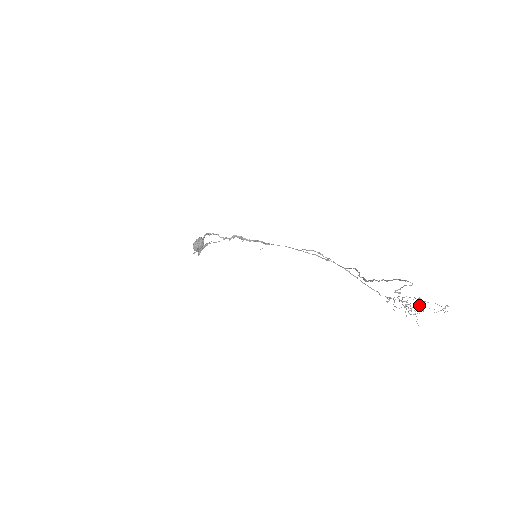
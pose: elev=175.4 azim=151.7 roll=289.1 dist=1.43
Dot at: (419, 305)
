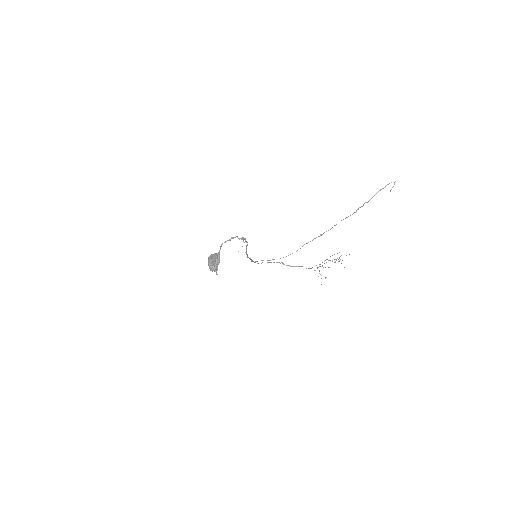
Dot at: occluded
